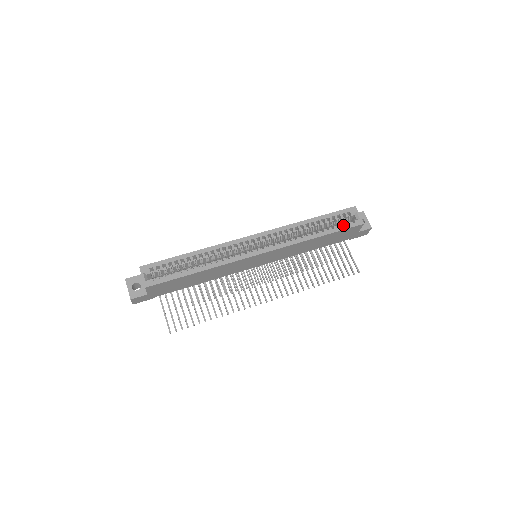
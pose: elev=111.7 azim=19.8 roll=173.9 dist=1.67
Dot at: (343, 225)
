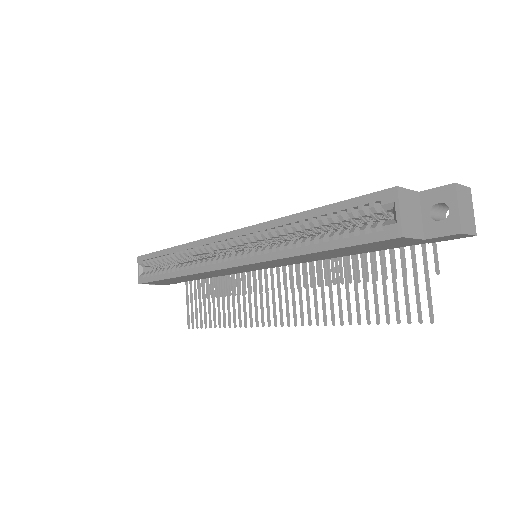
Dot at: (363, 231)
